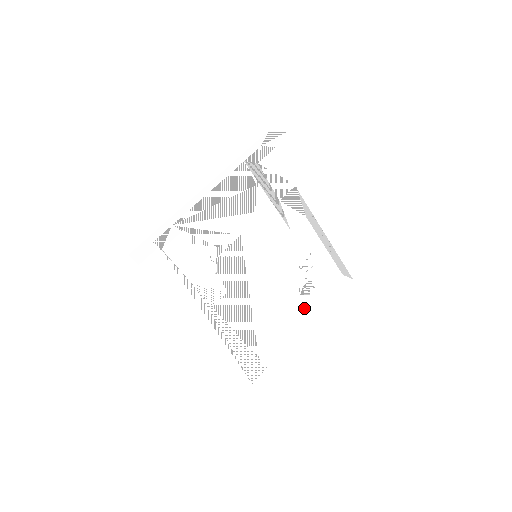
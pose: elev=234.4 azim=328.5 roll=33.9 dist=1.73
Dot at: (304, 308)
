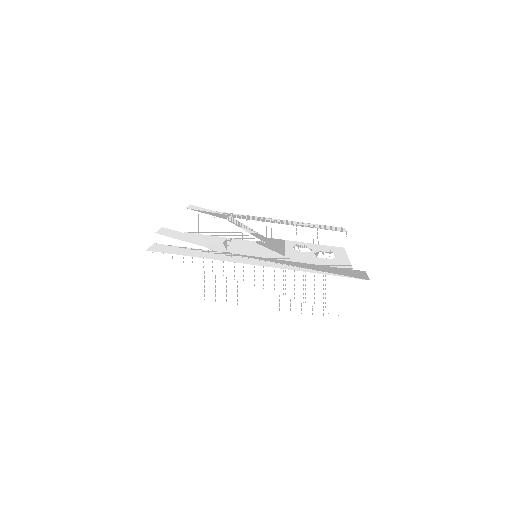
Dot at: (345, 264)
